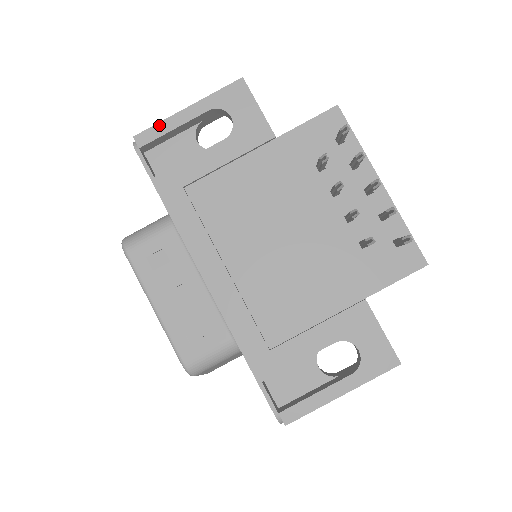
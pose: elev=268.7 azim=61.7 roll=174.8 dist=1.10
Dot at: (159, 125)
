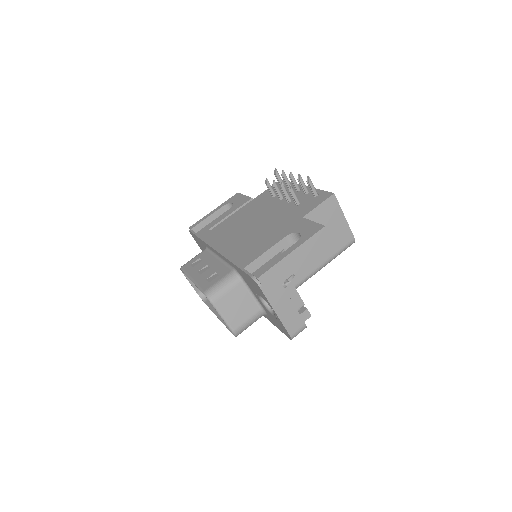
Dot at: (201, 220)
